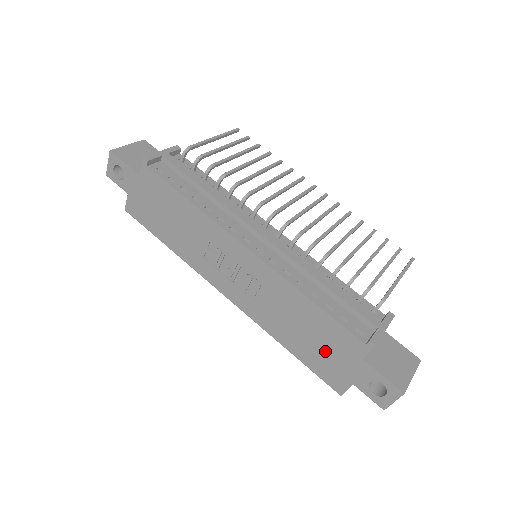
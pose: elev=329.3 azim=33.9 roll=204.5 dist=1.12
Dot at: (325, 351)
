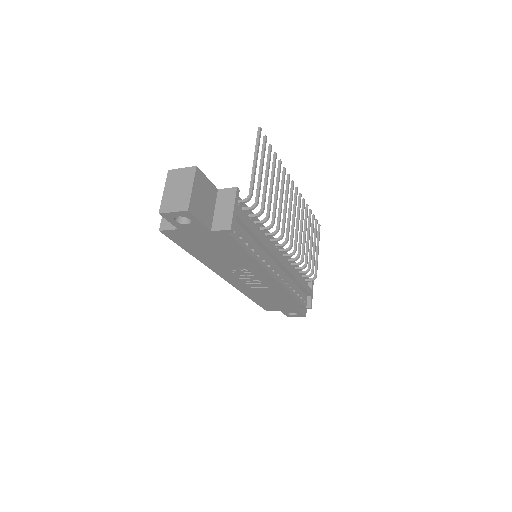
Dot at: (277, 304)
